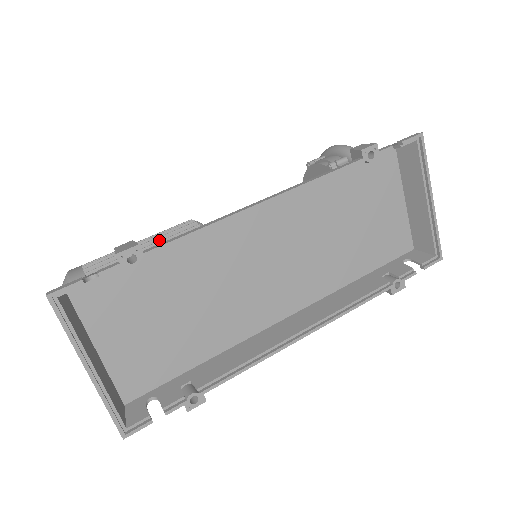
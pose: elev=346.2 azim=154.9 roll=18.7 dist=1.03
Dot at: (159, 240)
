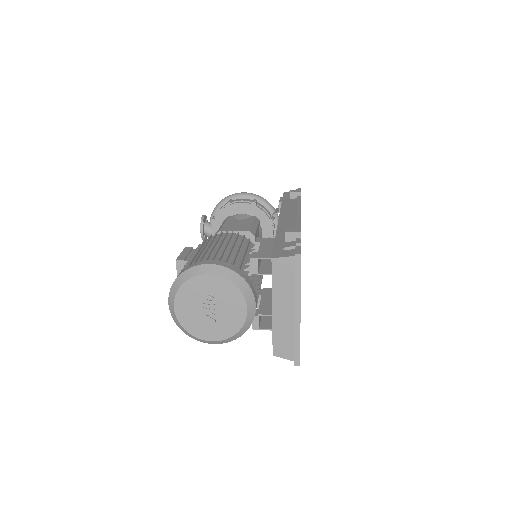
Dot at: (229, 242)
